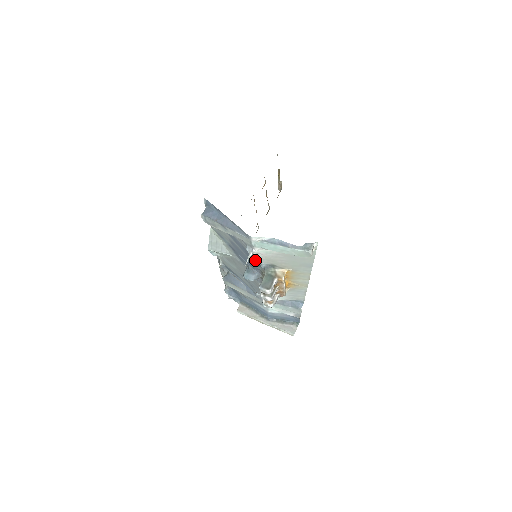
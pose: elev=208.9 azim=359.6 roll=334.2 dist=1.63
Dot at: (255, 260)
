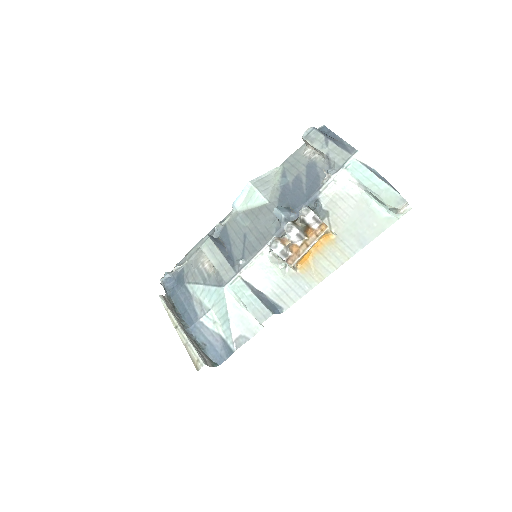
Dot at: (318, 191)
